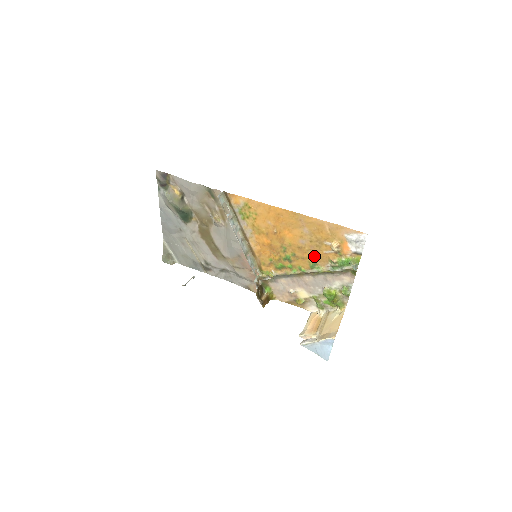
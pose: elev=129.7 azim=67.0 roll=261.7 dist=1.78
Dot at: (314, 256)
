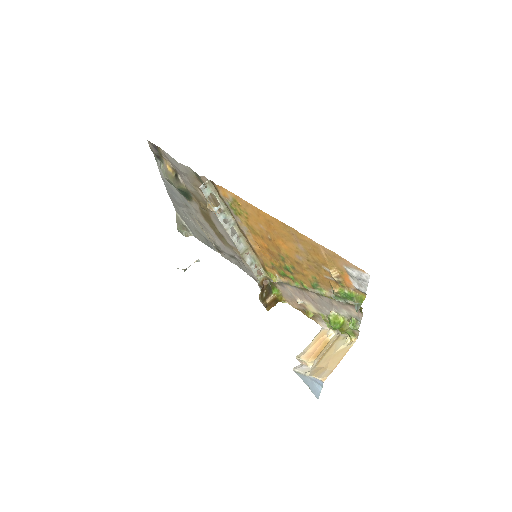
Dot at: (314, 276)
